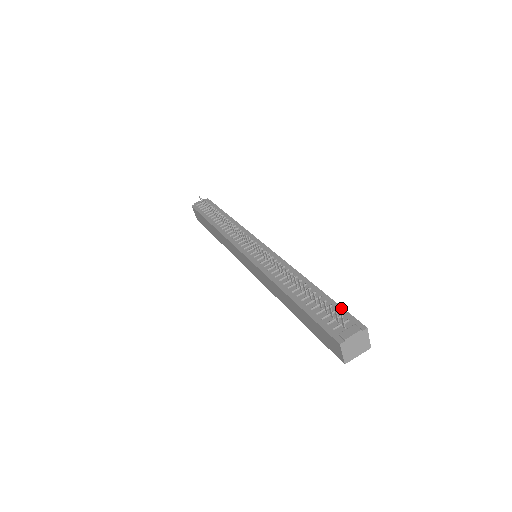
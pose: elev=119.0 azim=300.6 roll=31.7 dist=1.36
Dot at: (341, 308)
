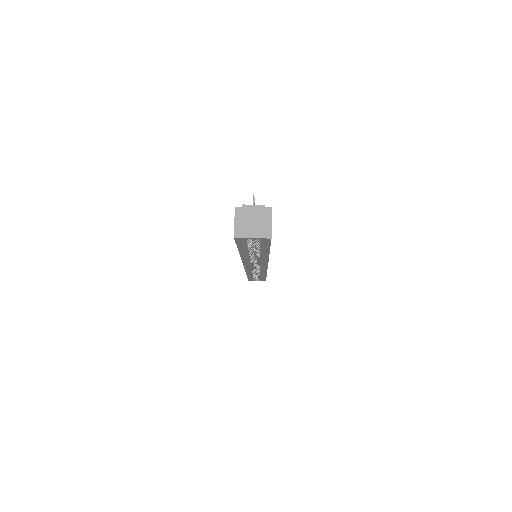
Dot at: occluded
